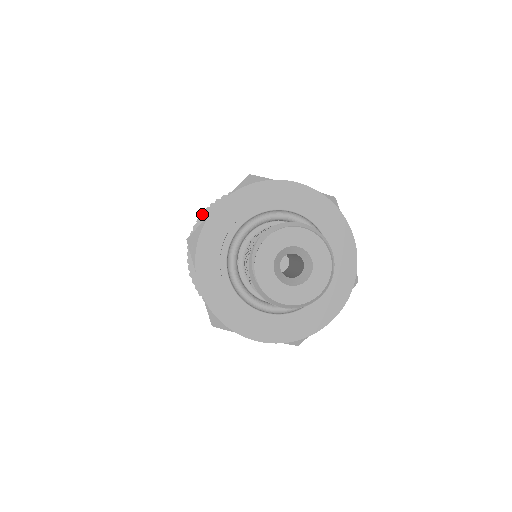
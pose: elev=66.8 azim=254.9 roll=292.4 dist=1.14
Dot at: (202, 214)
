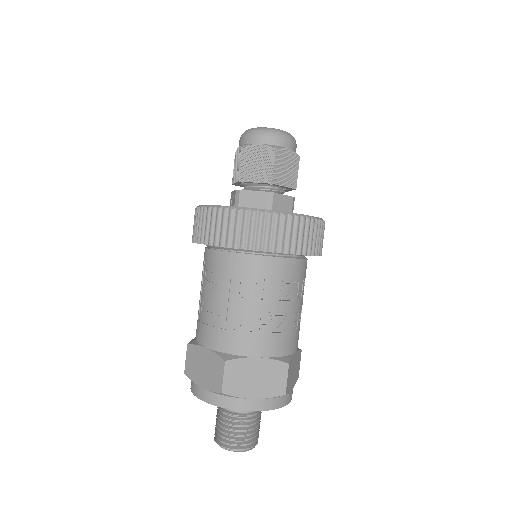
Dot at: occluded
